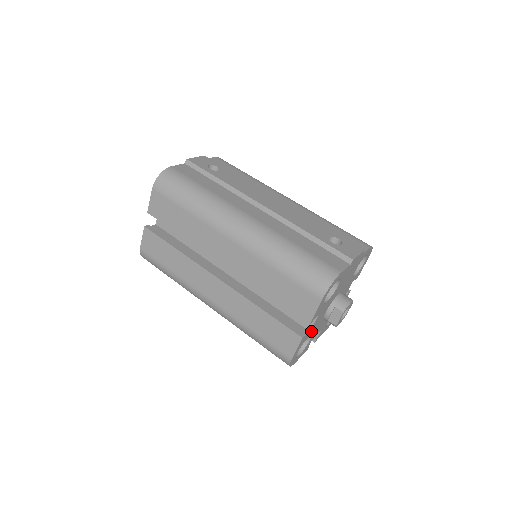
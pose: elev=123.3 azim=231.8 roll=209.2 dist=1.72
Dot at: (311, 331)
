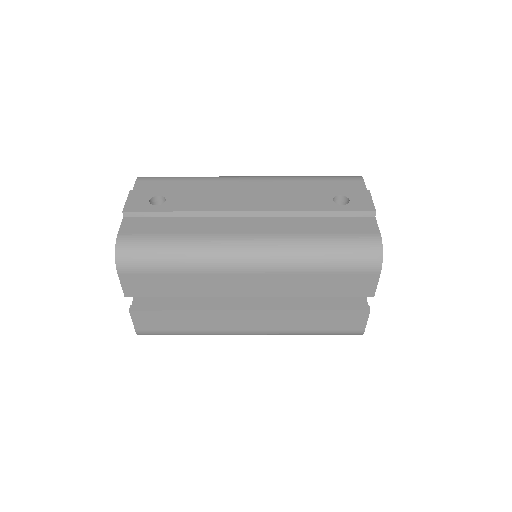
Dot at: occluded
